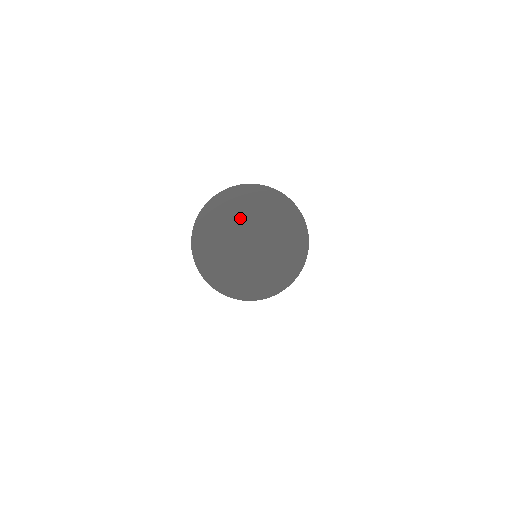
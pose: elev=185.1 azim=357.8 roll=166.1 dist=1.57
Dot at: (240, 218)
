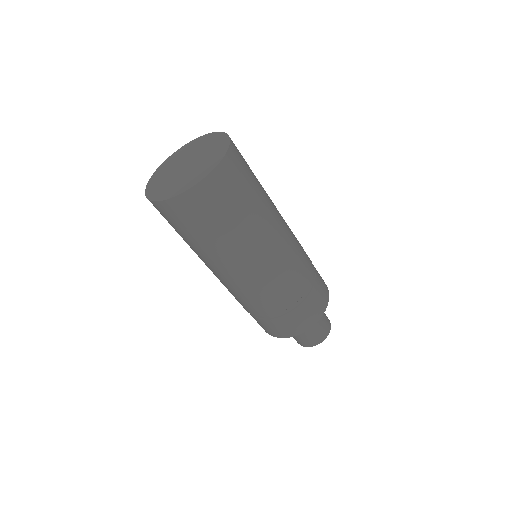
Dot at: (185, 156)
